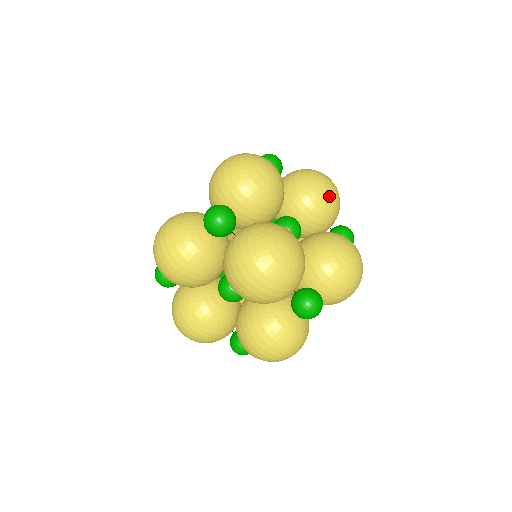
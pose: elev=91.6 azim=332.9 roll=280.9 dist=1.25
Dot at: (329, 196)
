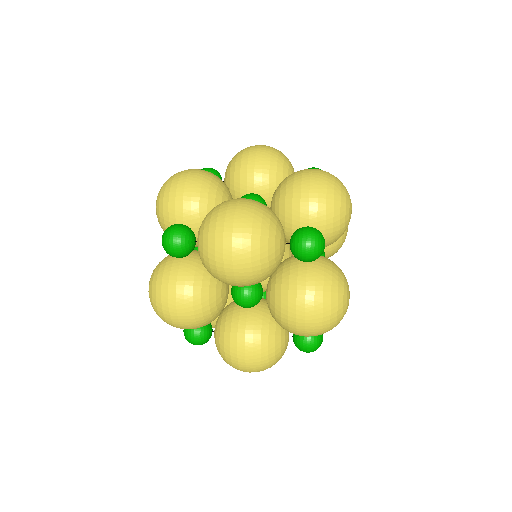
Dot at: occluded
